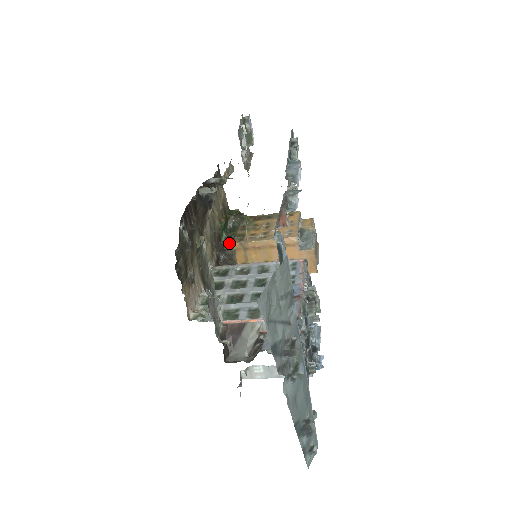
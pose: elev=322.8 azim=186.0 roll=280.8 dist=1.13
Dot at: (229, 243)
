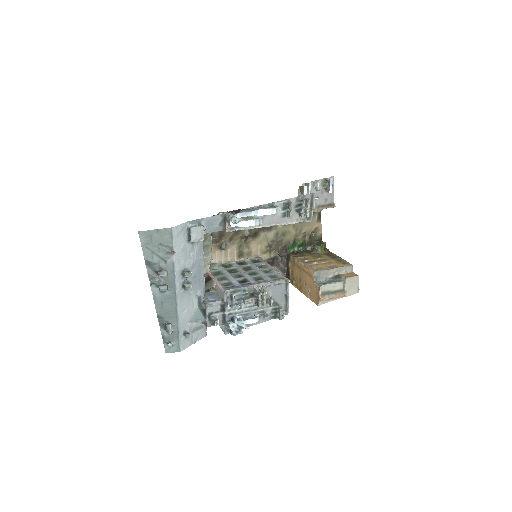
Dot at: (290, 254)
